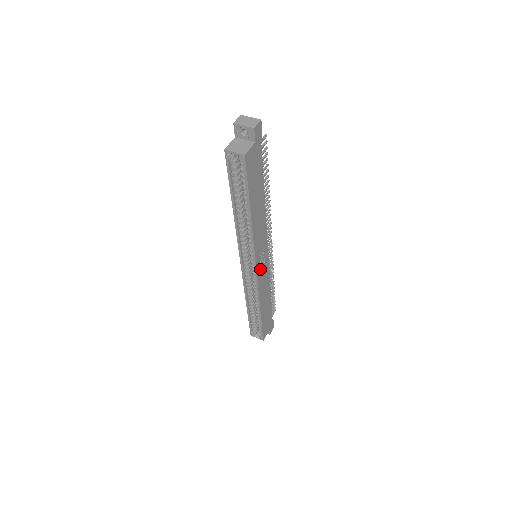
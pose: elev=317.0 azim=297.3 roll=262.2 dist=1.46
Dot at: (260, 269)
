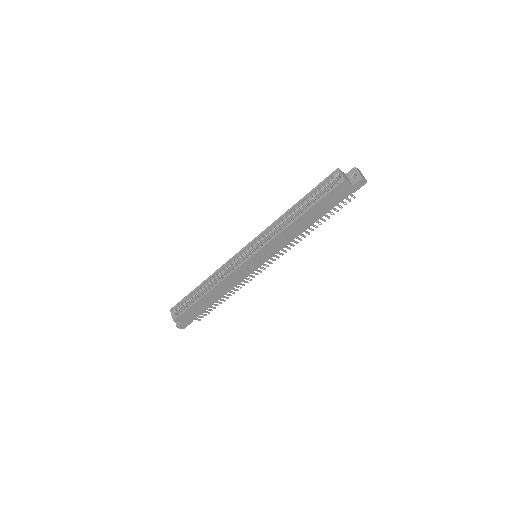
Dot at: (249, 263)
